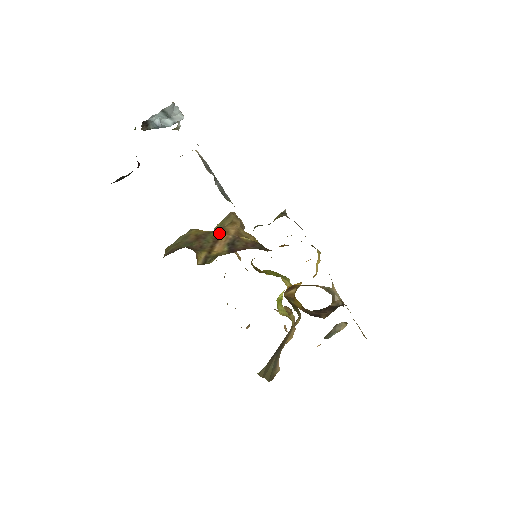
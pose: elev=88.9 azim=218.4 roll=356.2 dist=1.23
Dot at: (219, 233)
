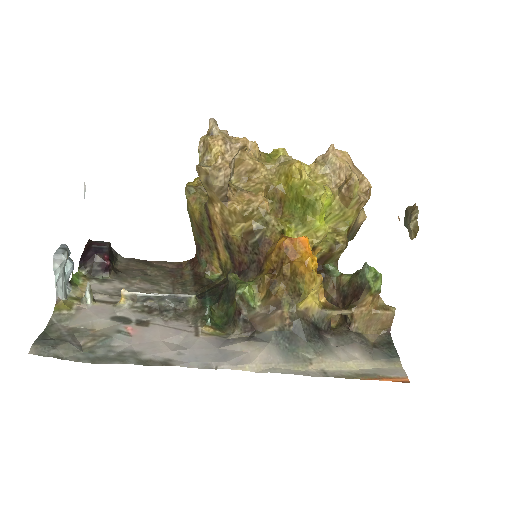
Dot at: (209, 225)
